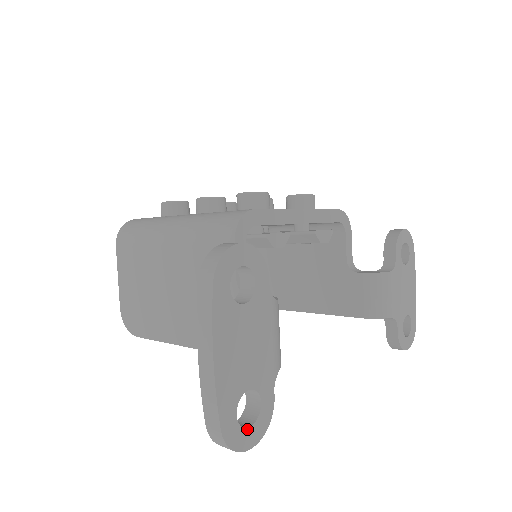
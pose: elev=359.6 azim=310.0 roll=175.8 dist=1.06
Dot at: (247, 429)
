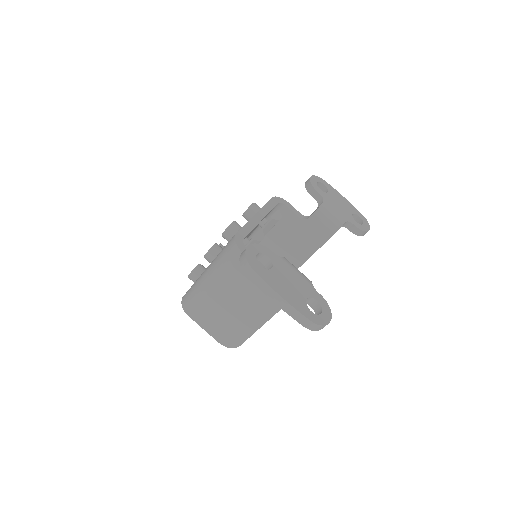
Dot at: (321, 314)
